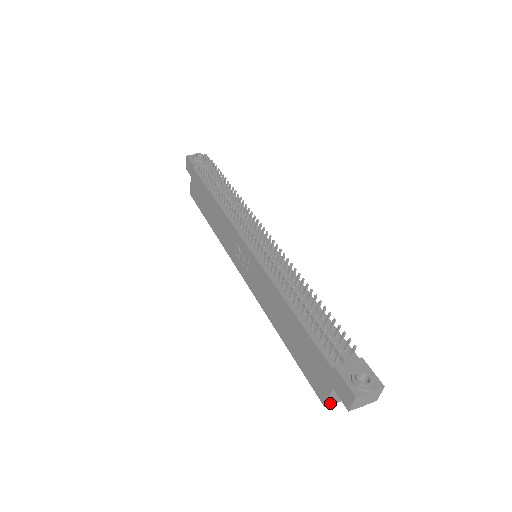
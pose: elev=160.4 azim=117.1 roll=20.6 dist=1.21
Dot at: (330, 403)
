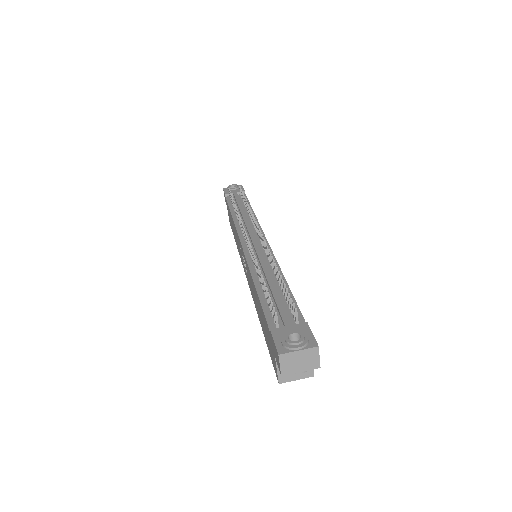
Dot at: (284, 379)
